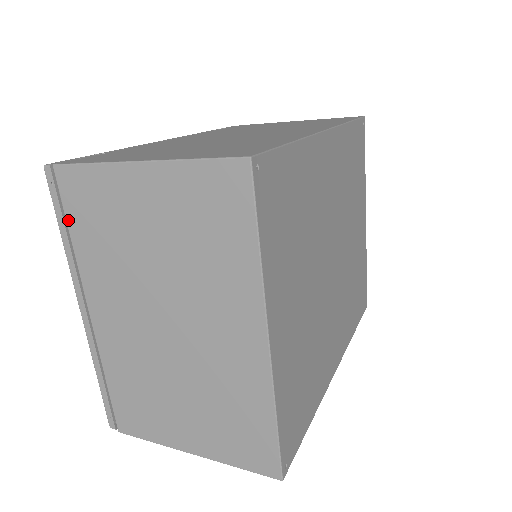
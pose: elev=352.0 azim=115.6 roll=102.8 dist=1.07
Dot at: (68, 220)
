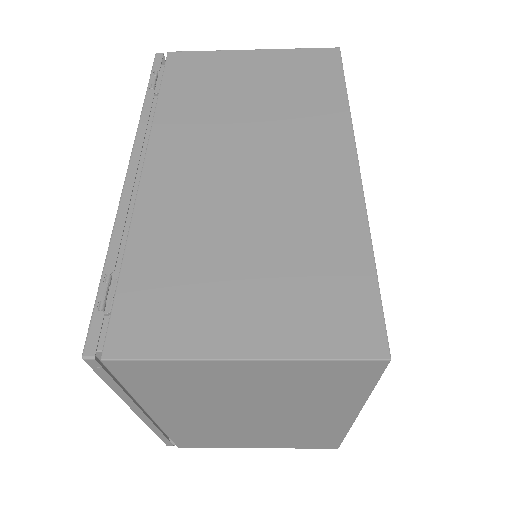
Dot at: (125, 384)
